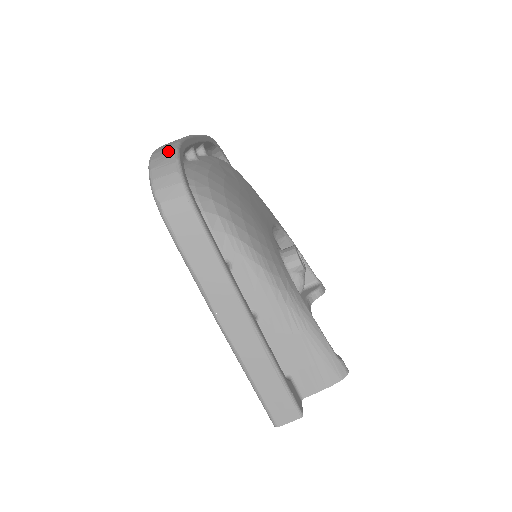
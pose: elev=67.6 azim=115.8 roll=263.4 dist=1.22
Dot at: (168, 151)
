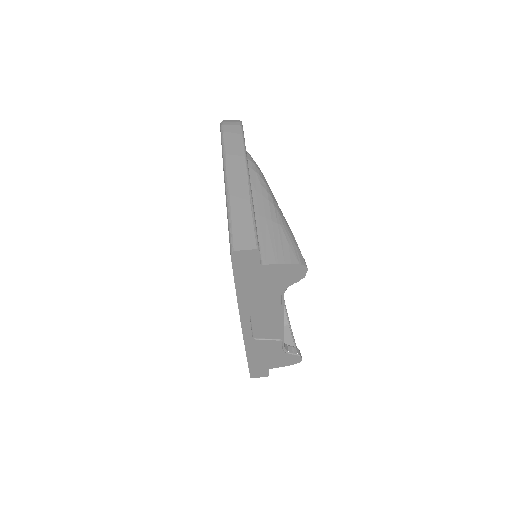
Dot at: occluded
